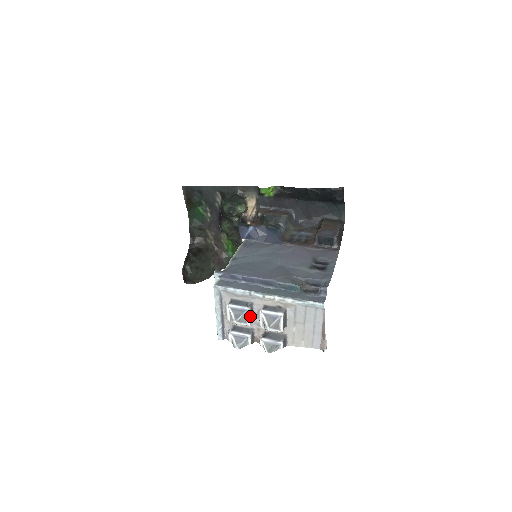
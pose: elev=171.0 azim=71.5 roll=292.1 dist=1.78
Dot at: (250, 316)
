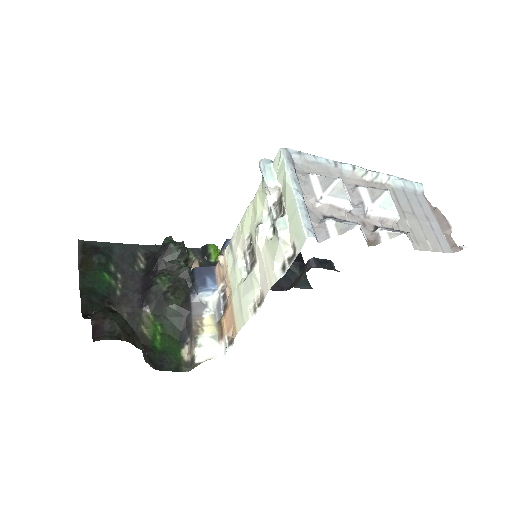
Dot at: (347, 193)
